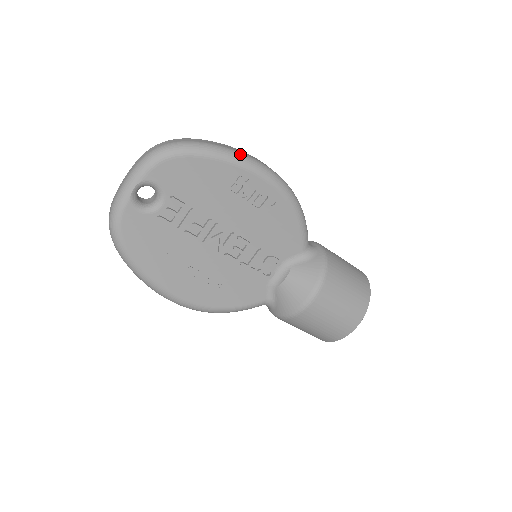
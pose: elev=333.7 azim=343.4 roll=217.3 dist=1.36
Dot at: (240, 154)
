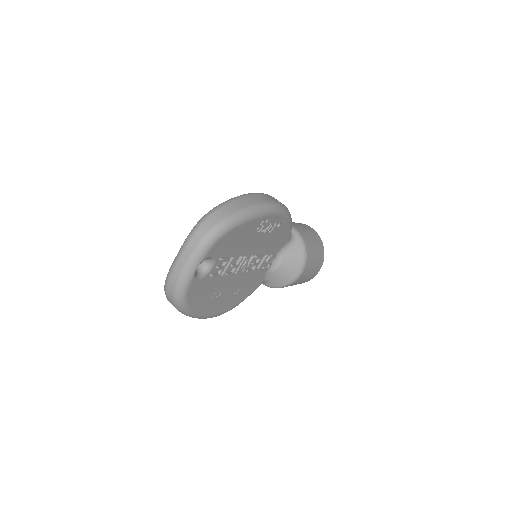
Dot at: (263, 206)
